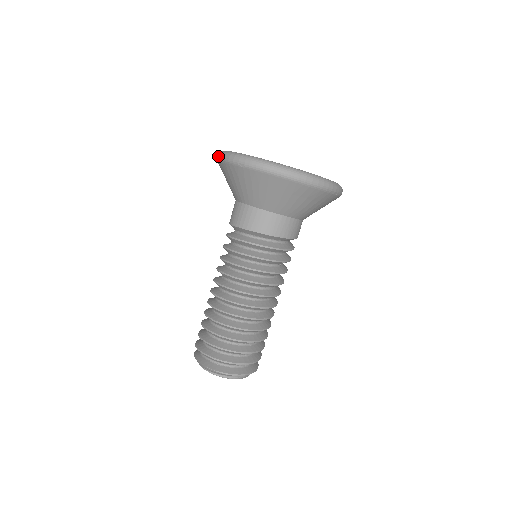
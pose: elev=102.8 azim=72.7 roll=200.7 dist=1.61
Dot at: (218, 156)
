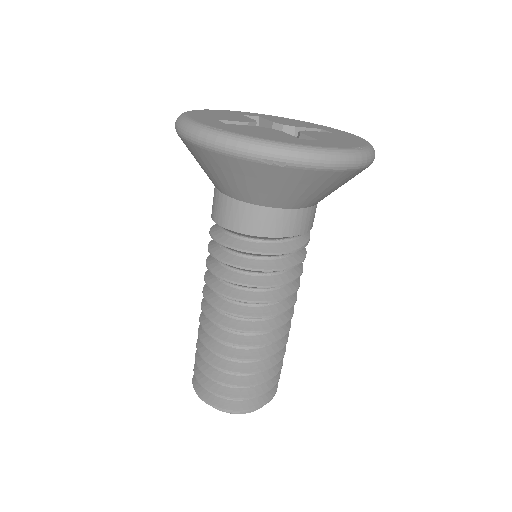
Dot at: occluded
